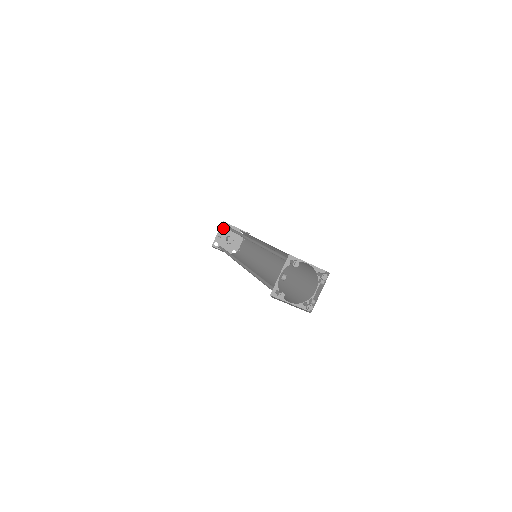
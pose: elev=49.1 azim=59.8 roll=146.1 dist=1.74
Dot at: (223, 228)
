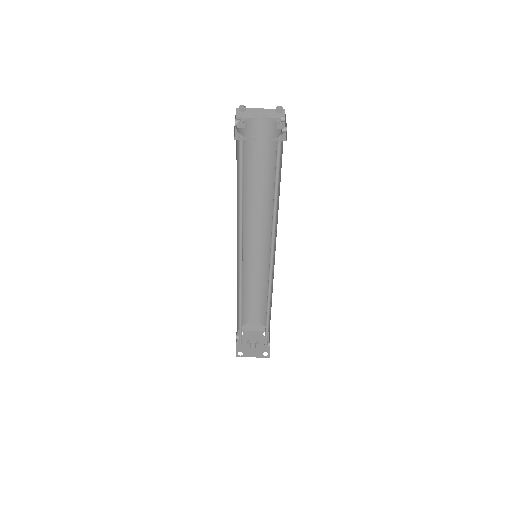
Dot at: occluded
